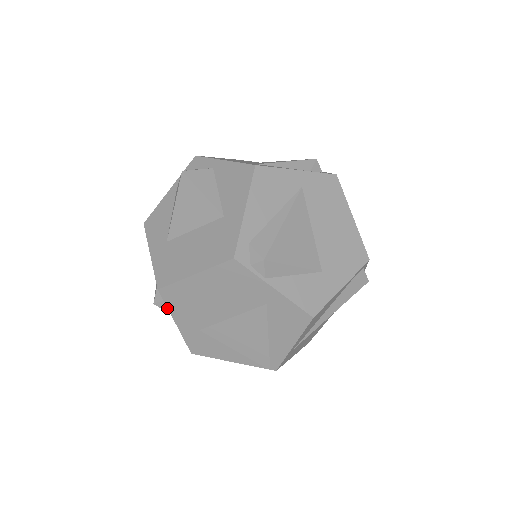
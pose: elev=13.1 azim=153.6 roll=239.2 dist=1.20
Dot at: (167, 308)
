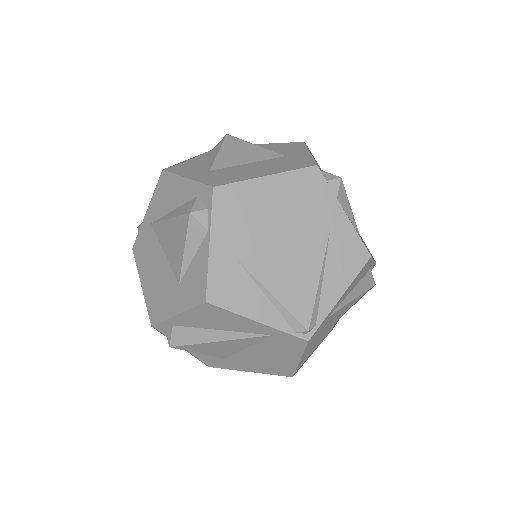
Dot at: (206, 221)
